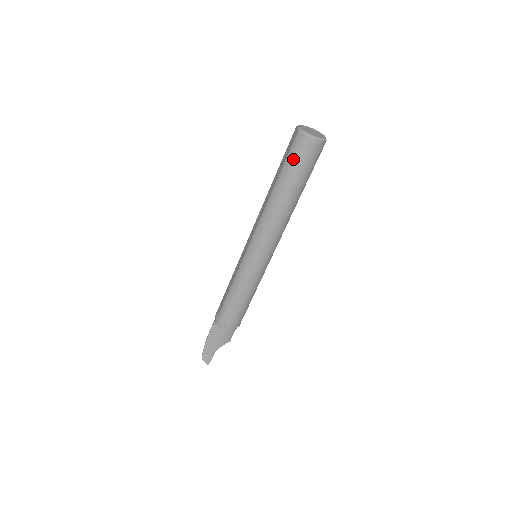
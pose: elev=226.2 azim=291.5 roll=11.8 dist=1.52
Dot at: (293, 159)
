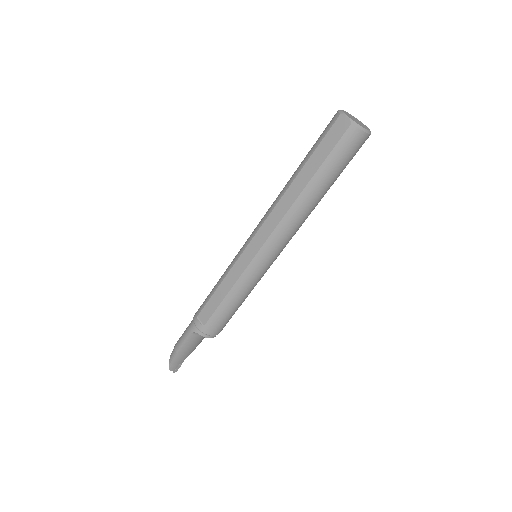
Dot at: (340, 156)
